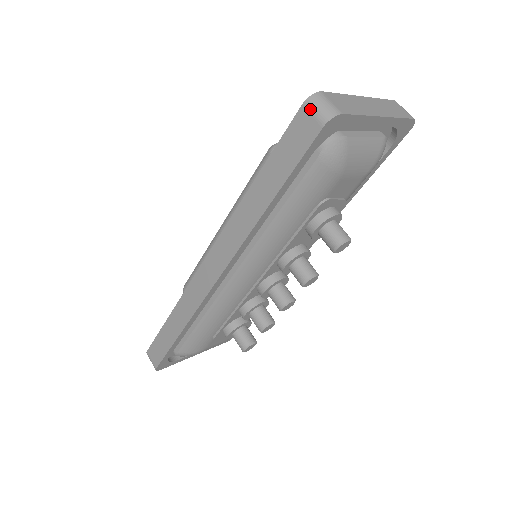
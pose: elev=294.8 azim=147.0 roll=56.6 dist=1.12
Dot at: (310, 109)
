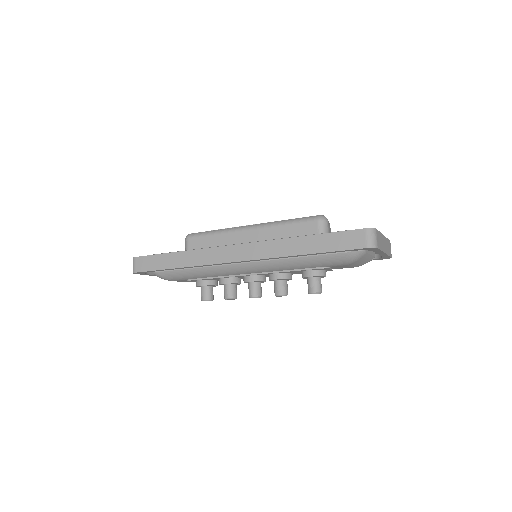
Dot at: (367, 234)
